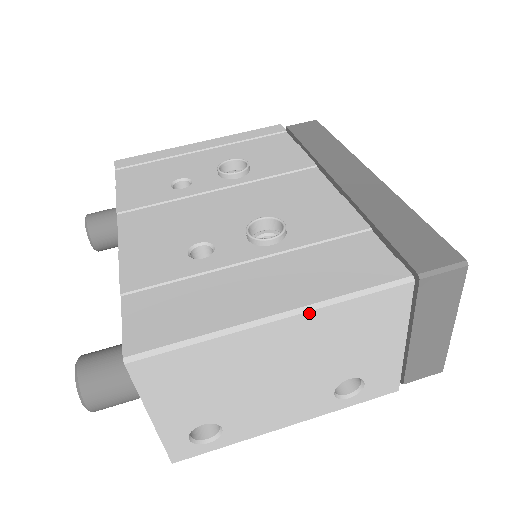
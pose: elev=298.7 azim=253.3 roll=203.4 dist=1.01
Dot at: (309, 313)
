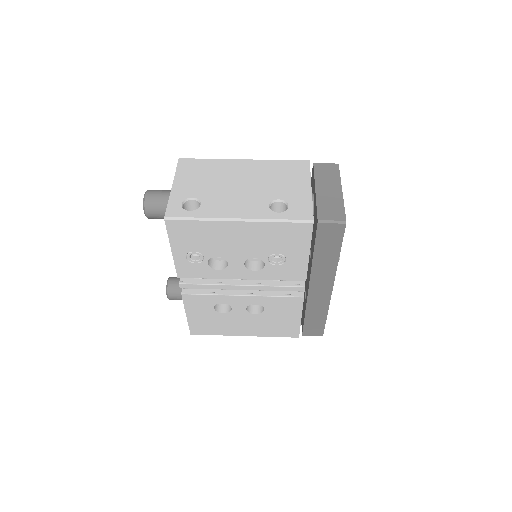
Dot at: (259, 160)
